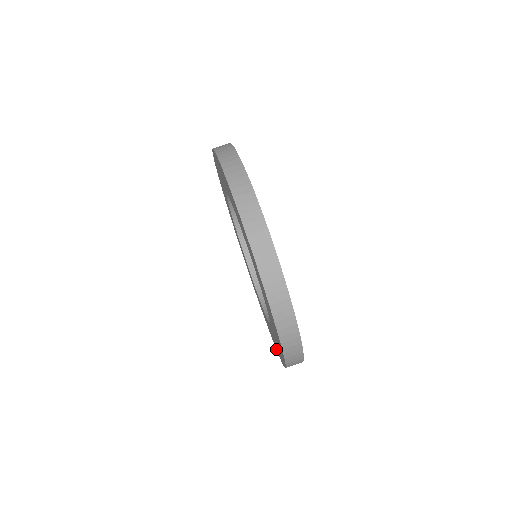
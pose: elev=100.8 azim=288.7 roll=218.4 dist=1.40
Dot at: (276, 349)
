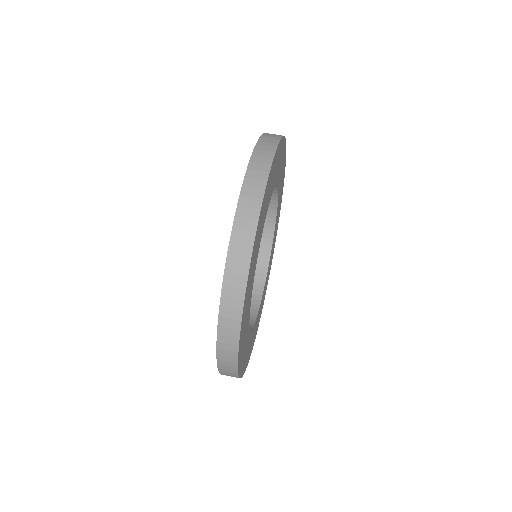
Dot at: occluded
